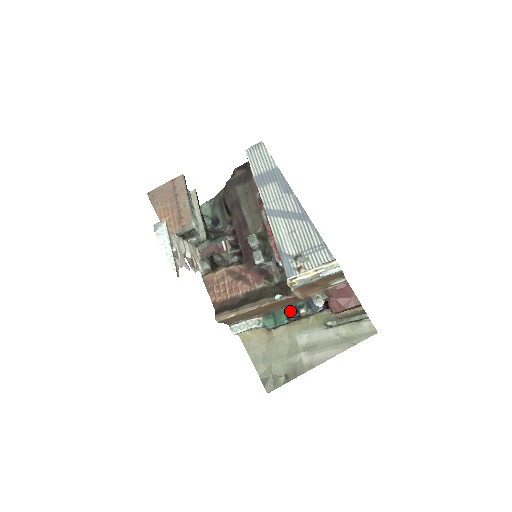
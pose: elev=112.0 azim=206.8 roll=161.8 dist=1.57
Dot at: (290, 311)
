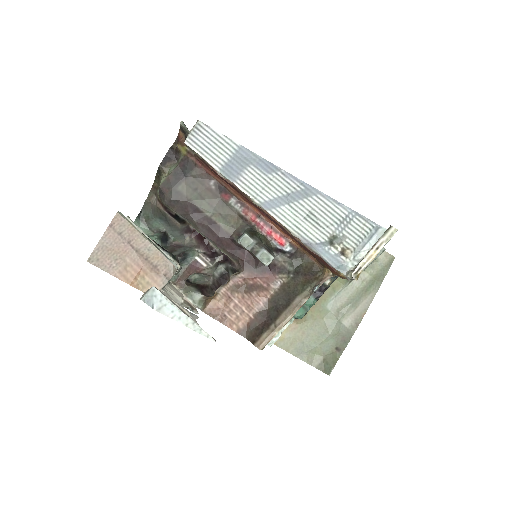
Dot at: occluded
